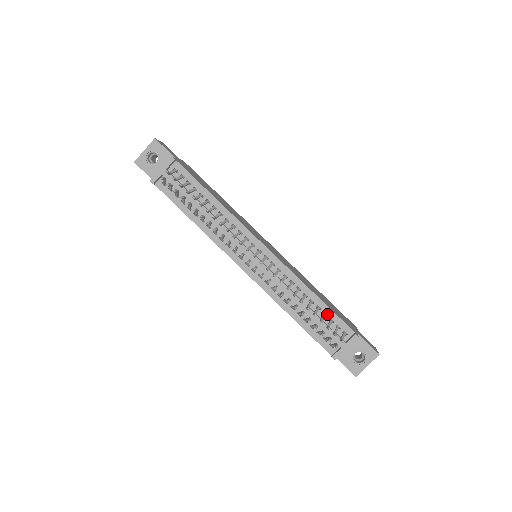
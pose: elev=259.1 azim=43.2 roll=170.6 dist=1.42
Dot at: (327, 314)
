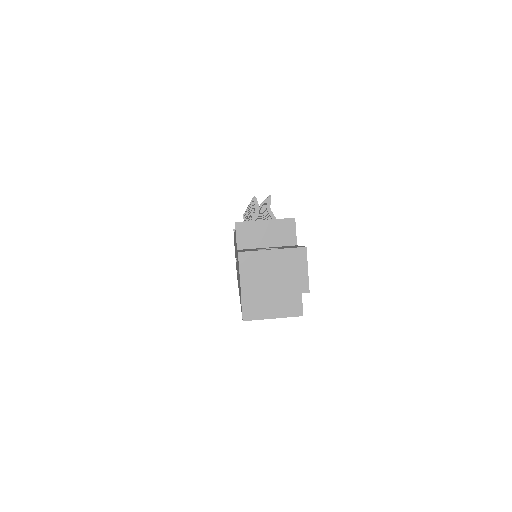
Dot at: occluded
